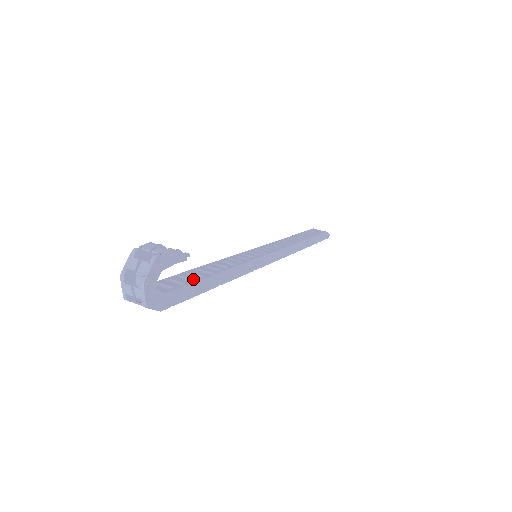
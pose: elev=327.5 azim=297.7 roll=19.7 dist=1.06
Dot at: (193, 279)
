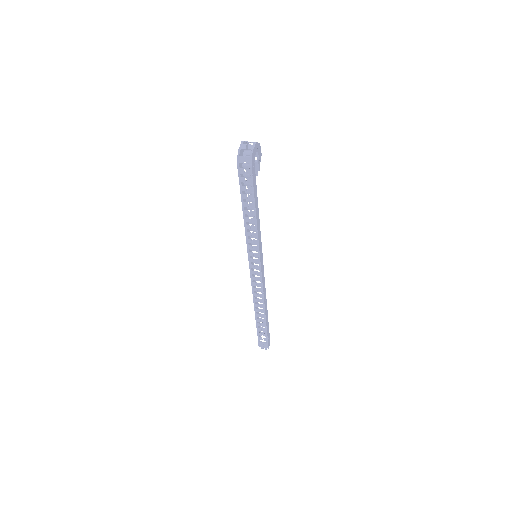
Dot at: occluded
